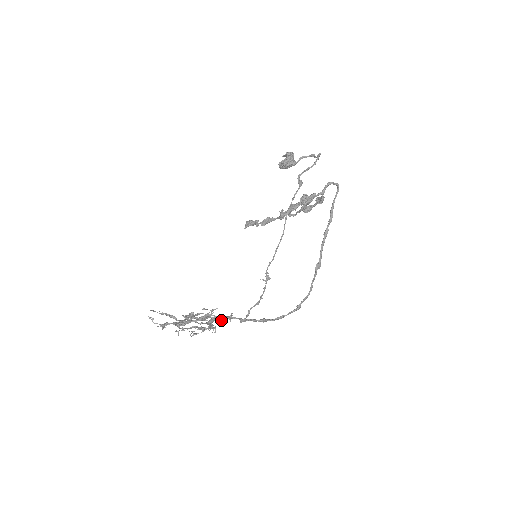
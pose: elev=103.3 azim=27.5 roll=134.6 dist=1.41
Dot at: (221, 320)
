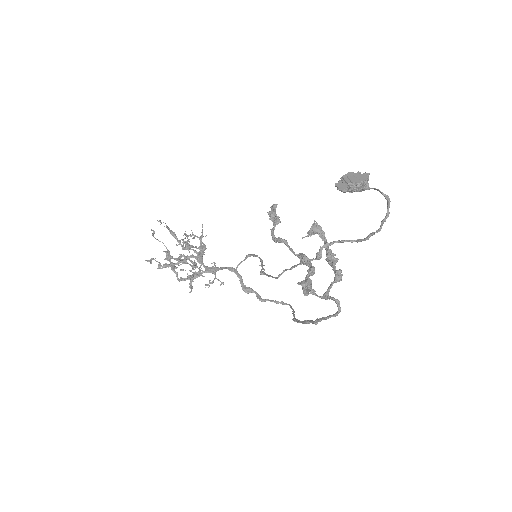
Dot at: (214, 265)
